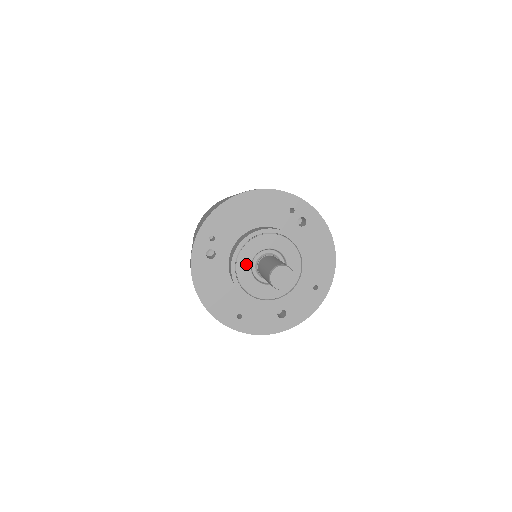
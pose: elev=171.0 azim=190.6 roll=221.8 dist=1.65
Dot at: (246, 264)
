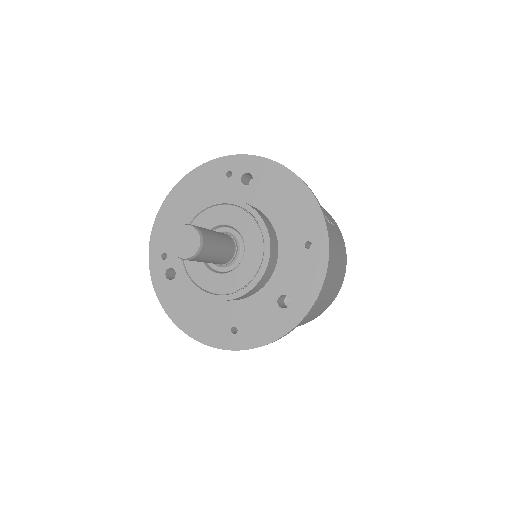
Dot at: (195, 261)
